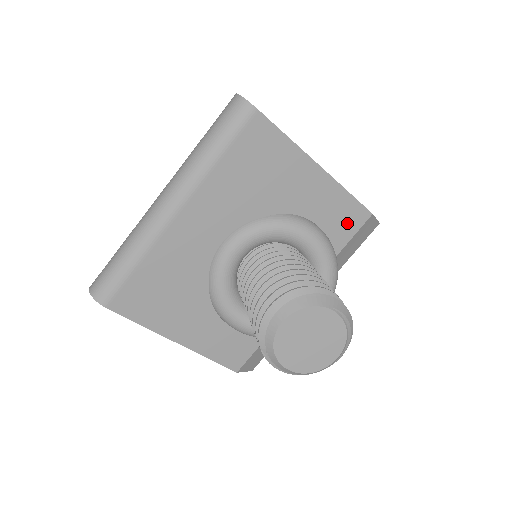
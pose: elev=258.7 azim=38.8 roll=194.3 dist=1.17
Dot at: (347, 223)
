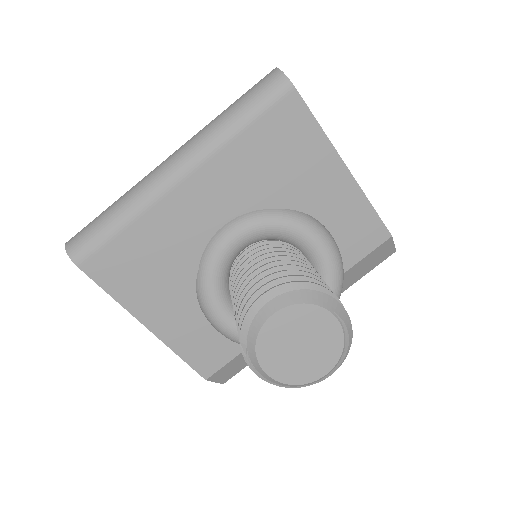
Dot at: (363, 239)
